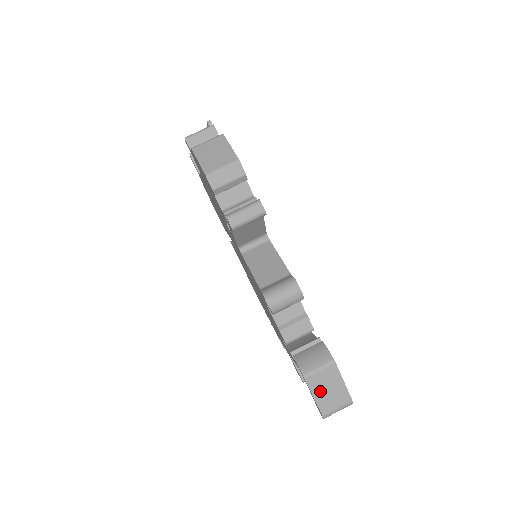
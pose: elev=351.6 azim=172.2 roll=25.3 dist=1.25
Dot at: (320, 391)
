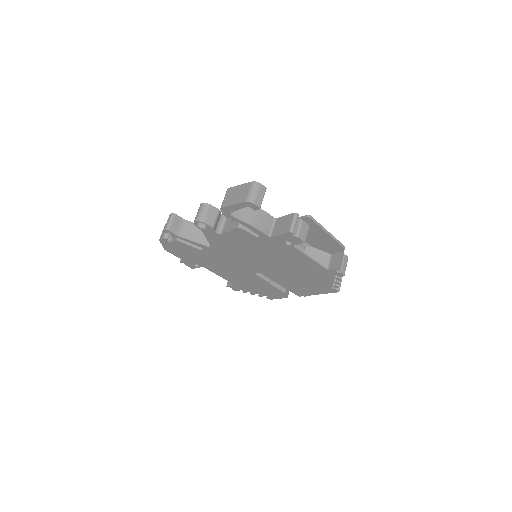
Dot at: (233, 200)
